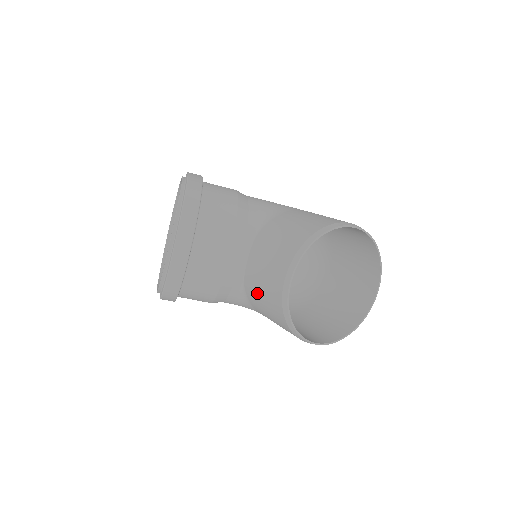
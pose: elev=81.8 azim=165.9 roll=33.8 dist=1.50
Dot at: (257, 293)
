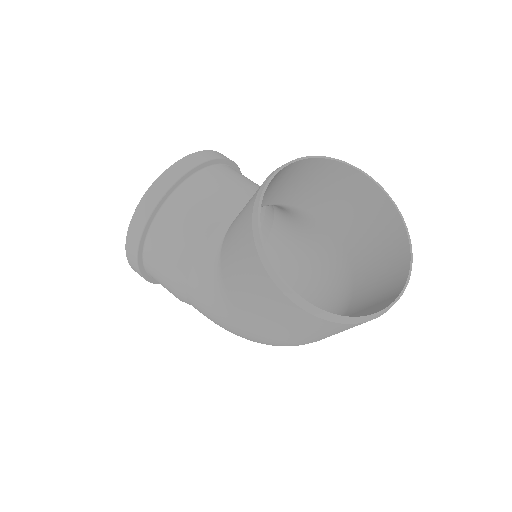
Dot at: (235, 222)
